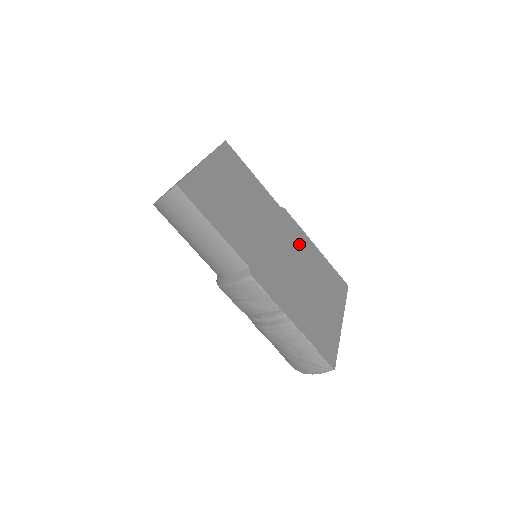
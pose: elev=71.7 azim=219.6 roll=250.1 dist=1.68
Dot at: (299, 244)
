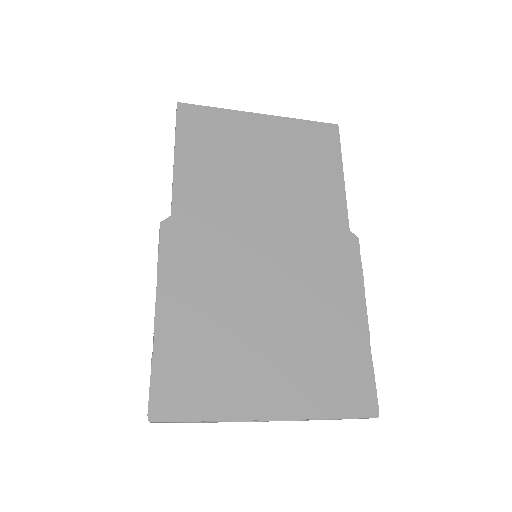
Dot at: (324, 282)
